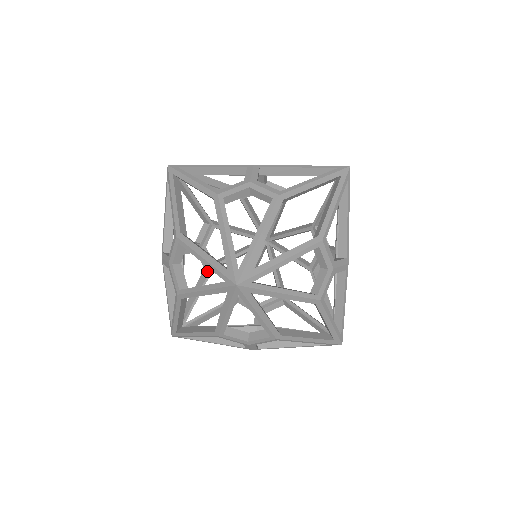
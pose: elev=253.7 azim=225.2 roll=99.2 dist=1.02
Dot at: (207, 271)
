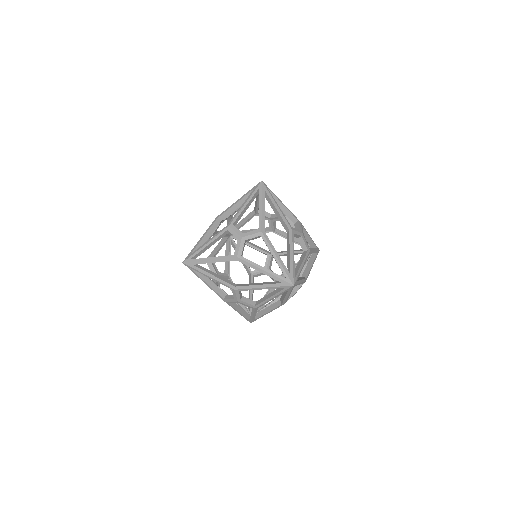
Dot at: occluded
